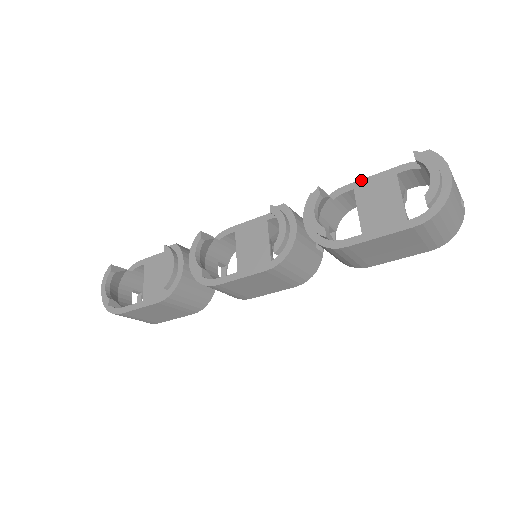
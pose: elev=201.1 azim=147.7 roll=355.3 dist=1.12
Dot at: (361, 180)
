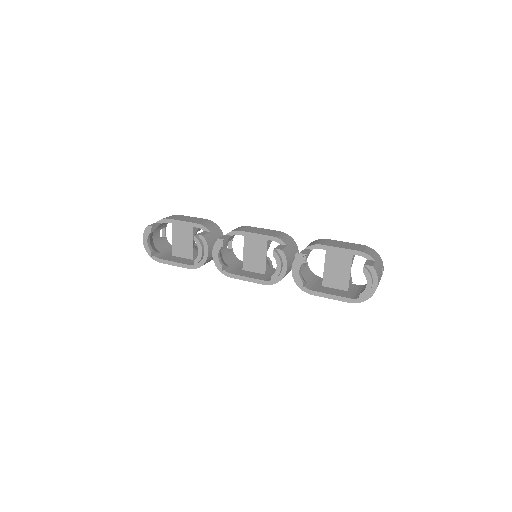
Dot at: (332, 247)
